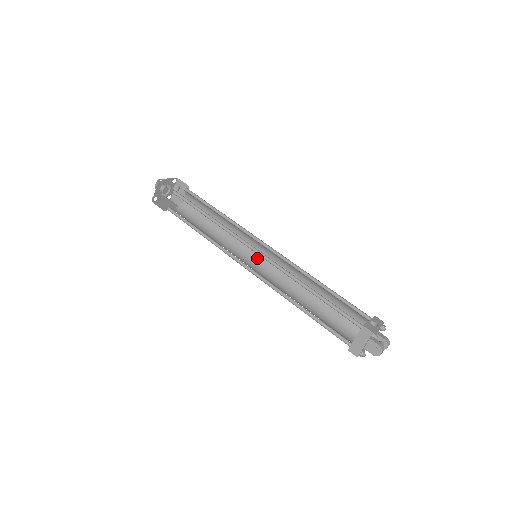
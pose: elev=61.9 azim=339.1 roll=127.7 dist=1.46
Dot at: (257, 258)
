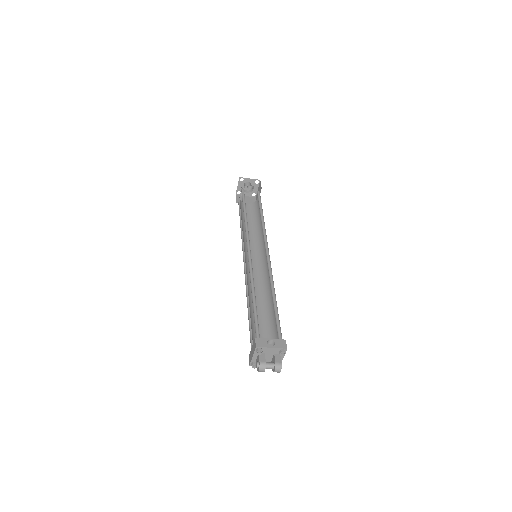
Dot at: (263, 259)
